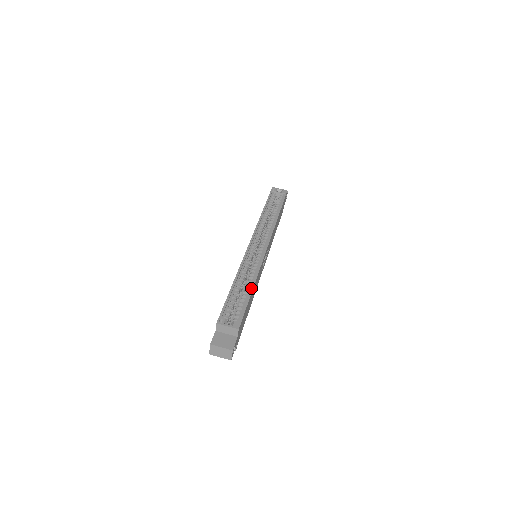
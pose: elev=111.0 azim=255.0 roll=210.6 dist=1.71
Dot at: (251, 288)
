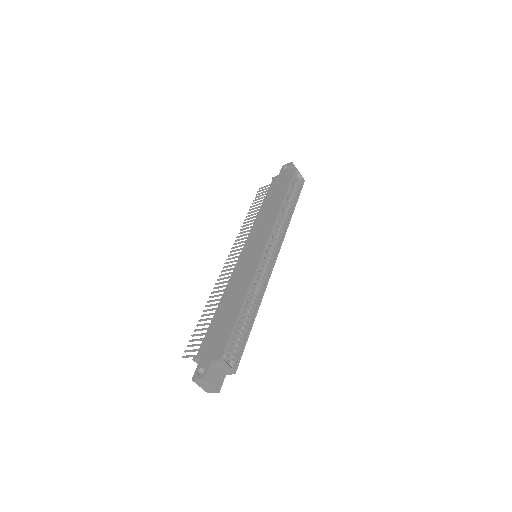
Dot at: (254, 318)
